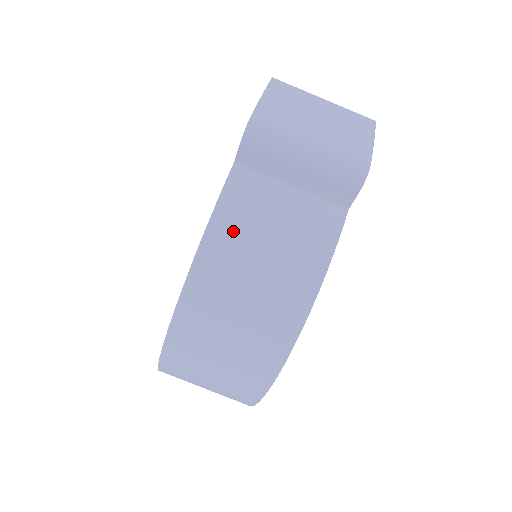
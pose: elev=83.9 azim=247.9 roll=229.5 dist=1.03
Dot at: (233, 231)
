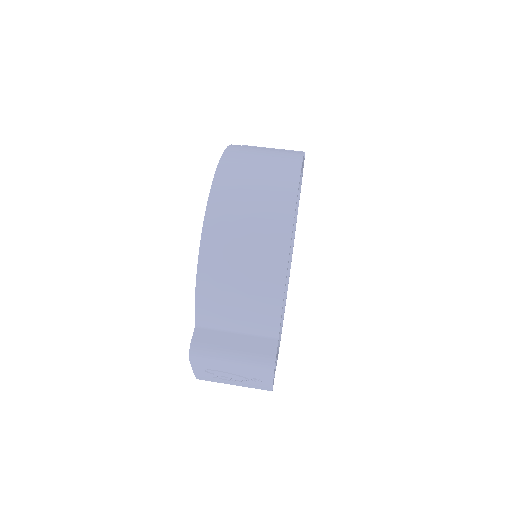
Dot at: occluded
